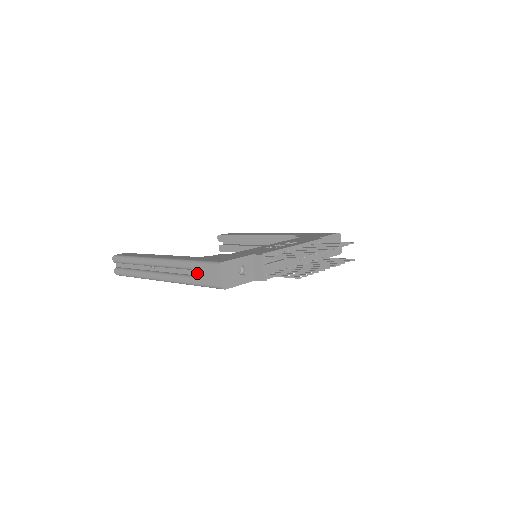
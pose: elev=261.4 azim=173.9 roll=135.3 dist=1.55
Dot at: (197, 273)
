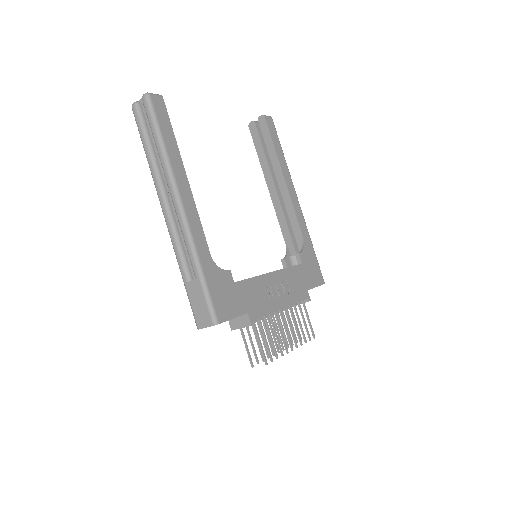
Dot at: (195, 288)
